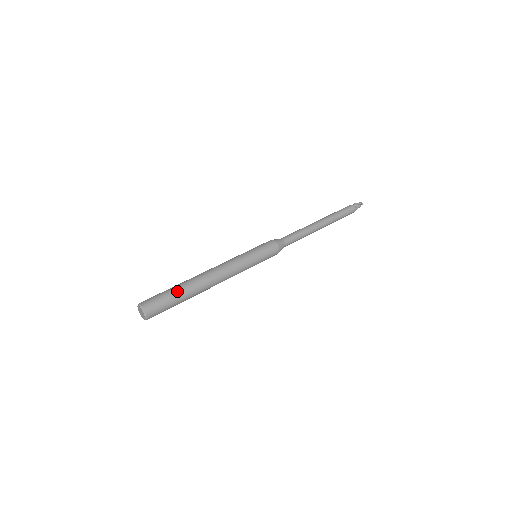
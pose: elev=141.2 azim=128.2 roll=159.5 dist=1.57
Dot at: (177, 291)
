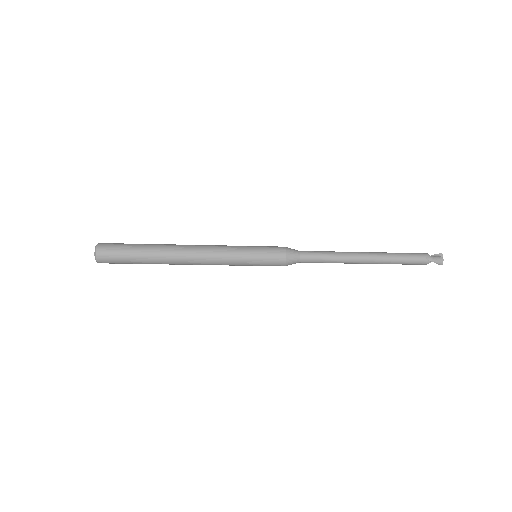
Dot at: occluded
